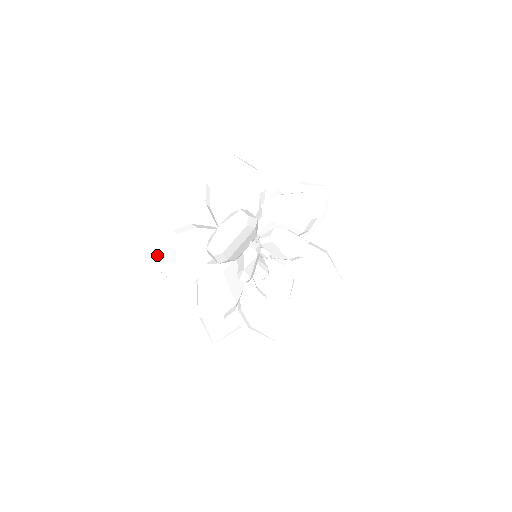
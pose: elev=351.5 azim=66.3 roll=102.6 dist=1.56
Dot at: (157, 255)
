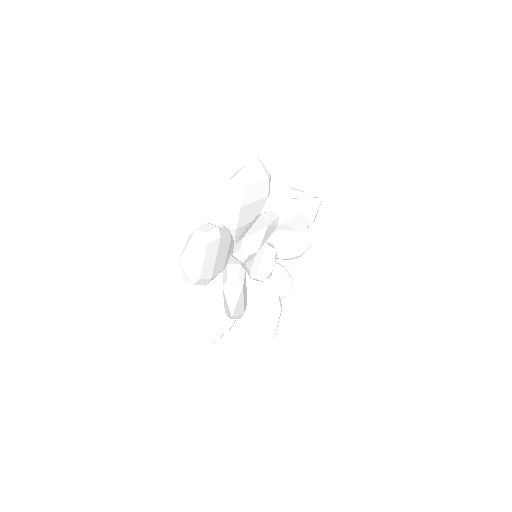
Dot at: (187, 255)
